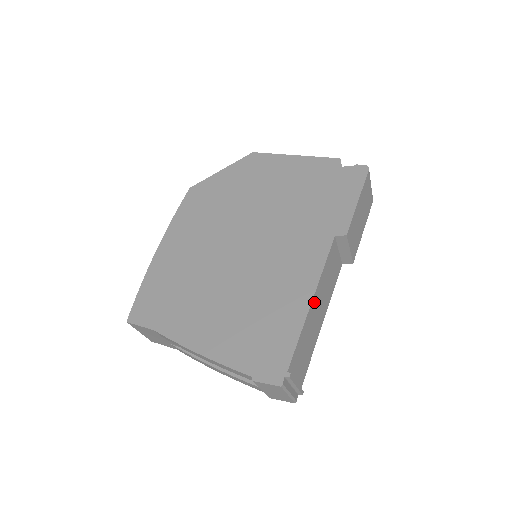
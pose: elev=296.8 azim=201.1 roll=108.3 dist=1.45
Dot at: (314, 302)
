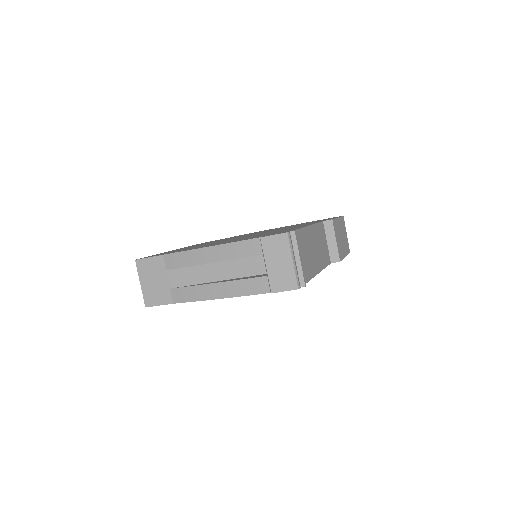
Dot at: (311, 232)
